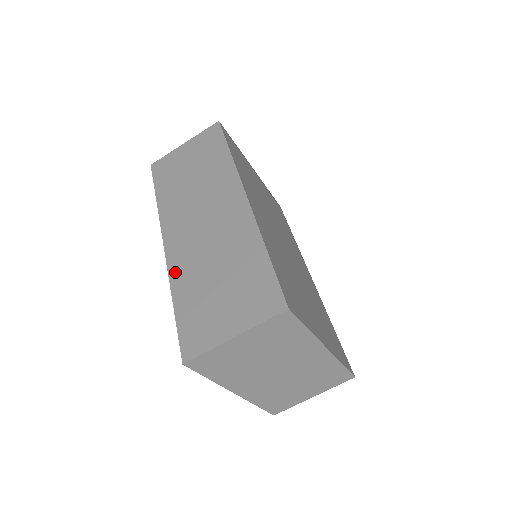
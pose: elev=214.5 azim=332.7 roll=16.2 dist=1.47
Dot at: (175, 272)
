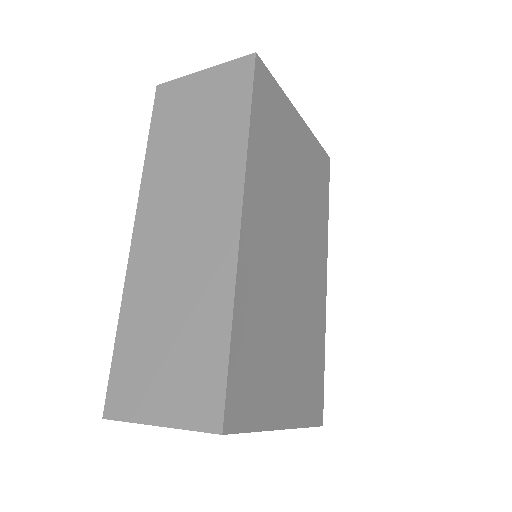
Dot at: (131, 285)
